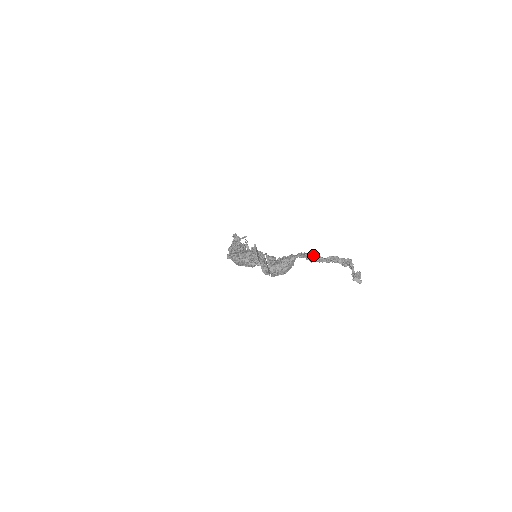
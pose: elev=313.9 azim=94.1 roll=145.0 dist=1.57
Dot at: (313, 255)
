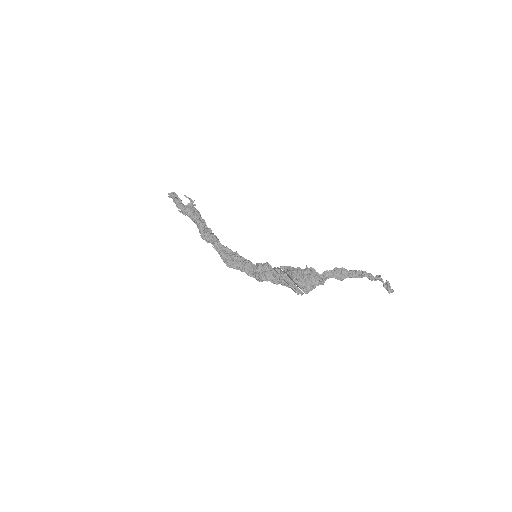
Dot at: (343, 276)
